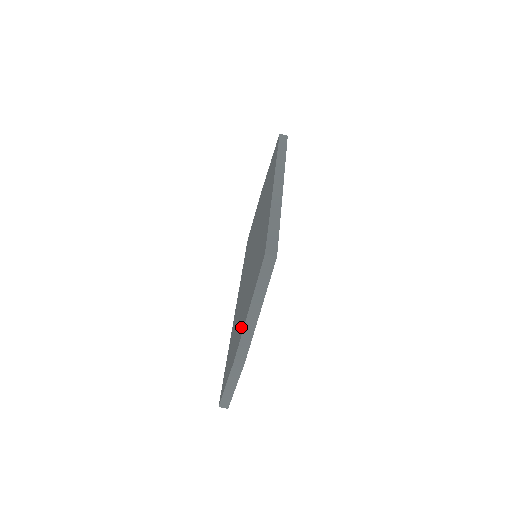
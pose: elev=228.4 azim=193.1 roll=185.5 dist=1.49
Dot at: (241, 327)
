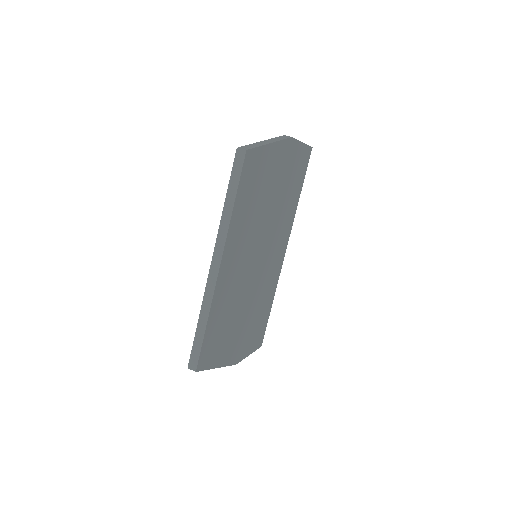
Dot at: occluded
